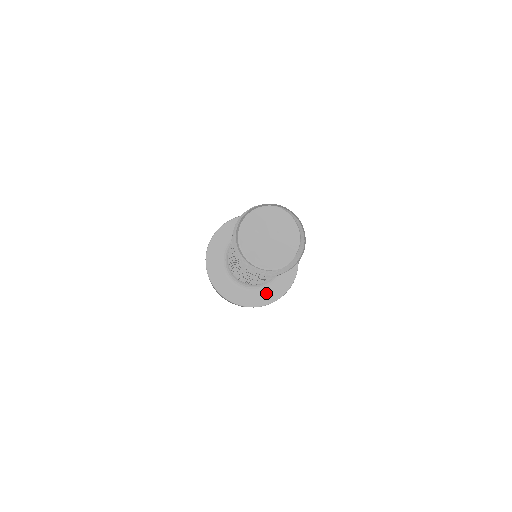
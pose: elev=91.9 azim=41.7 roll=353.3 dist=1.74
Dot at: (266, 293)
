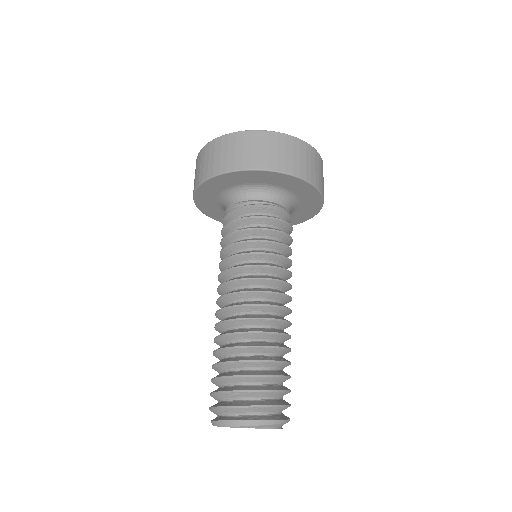
Dot at: (301, 214)
